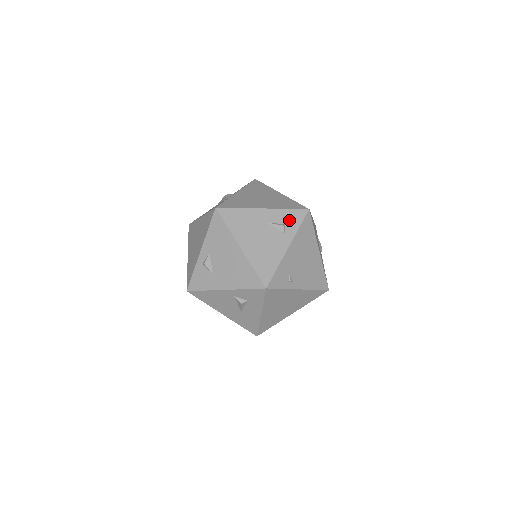
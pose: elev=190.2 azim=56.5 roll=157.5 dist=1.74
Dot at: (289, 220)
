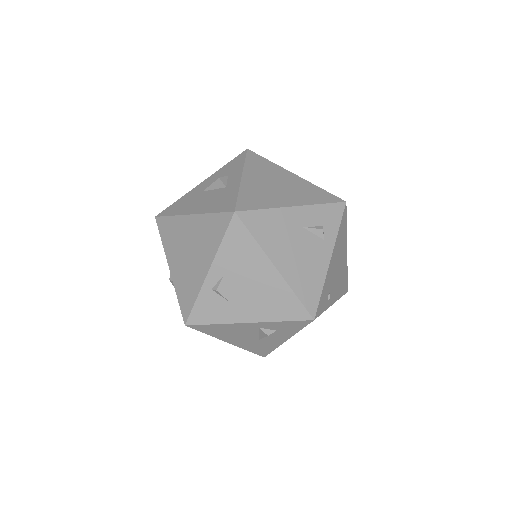
Dot at: (326, 220)
